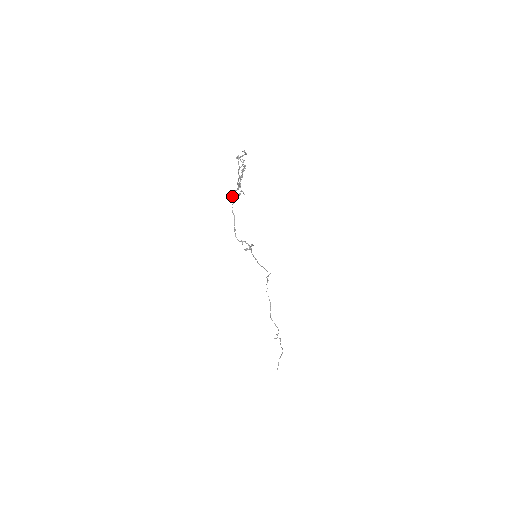
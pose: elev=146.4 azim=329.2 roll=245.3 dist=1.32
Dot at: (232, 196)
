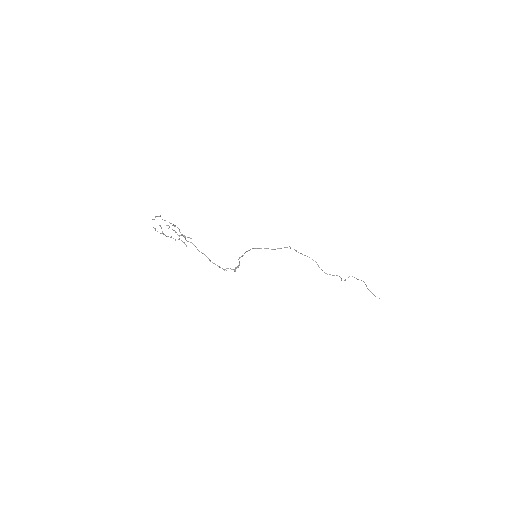
Dot at: occluded
